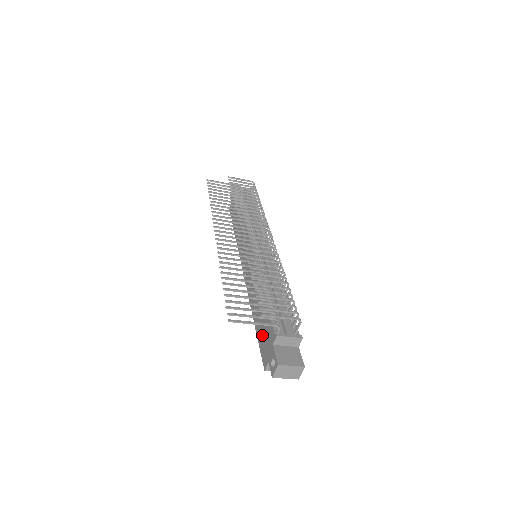
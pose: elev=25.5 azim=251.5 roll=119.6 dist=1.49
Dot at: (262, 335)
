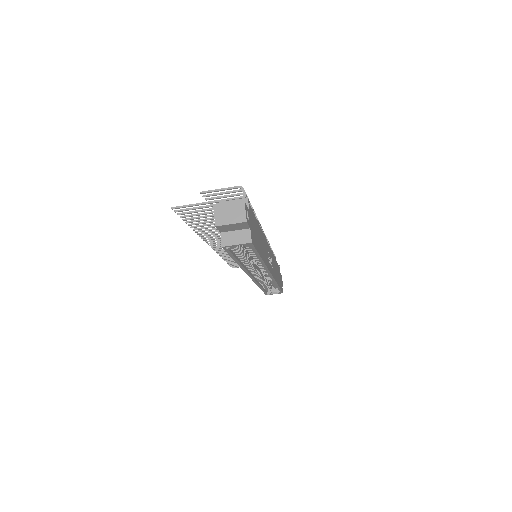
Dot at: occluded
